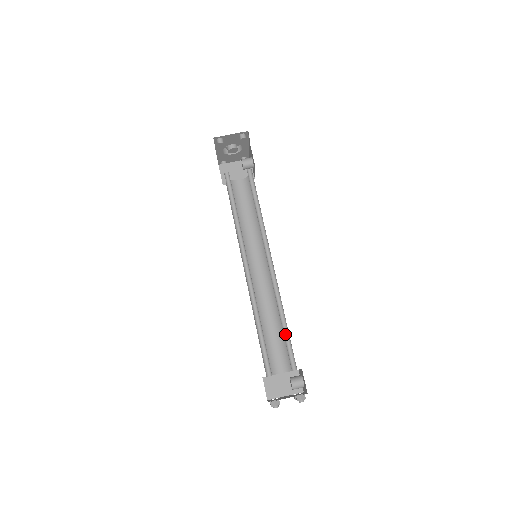
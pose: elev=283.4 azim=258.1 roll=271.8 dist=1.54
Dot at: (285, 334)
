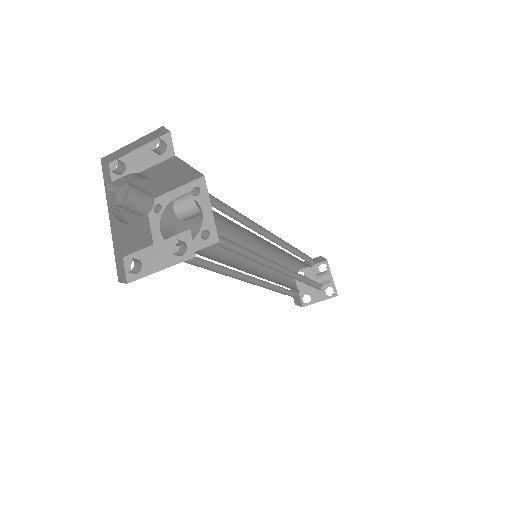
Dot at: (310, 281)
